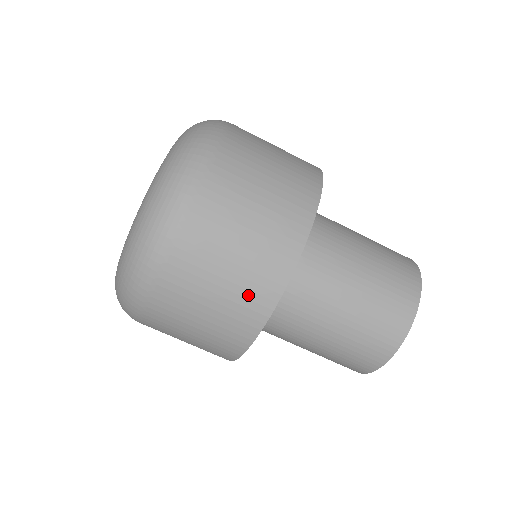
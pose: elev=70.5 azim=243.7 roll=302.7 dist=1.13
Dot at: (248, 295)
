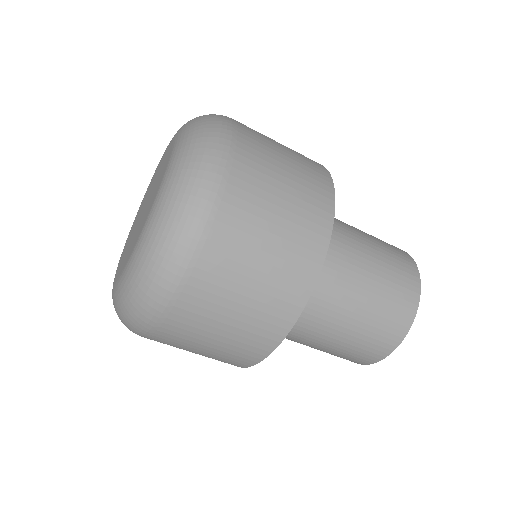
Dot at: (248, 342)
